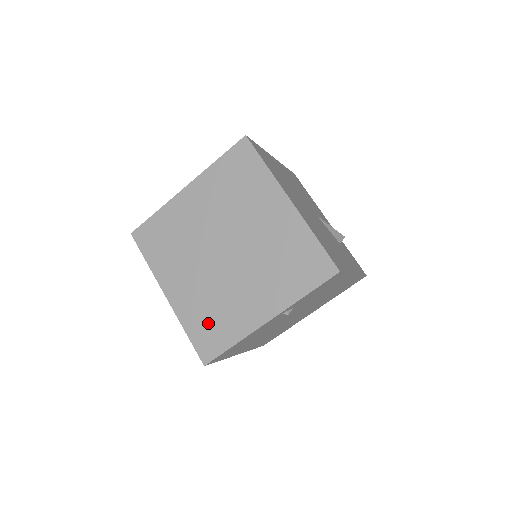
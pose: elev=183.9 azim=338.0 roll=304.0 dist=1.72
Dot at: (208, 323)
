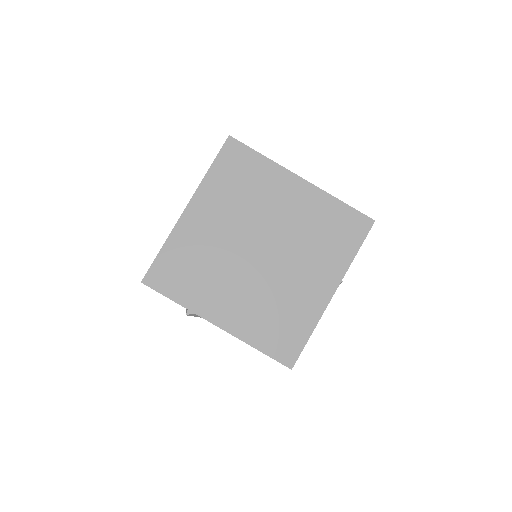
Dot at: (276, 327)
